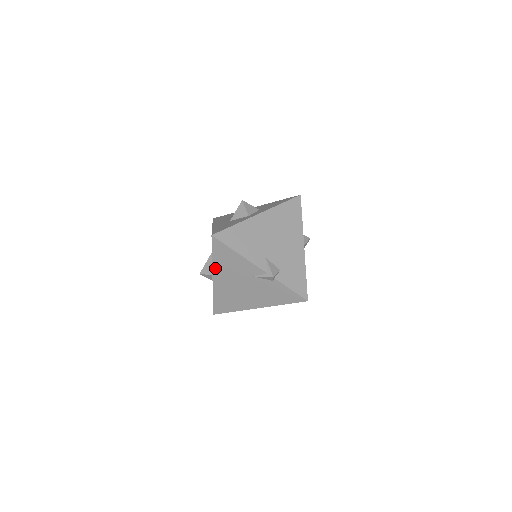
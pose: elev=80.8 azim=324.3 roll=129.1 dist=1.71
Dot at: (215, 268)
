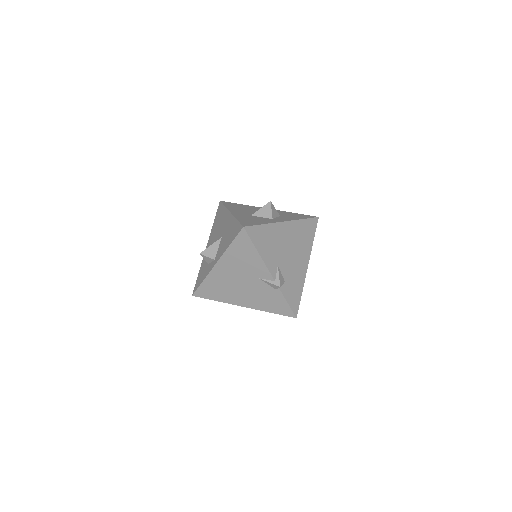
Dot at: (225, 256)
